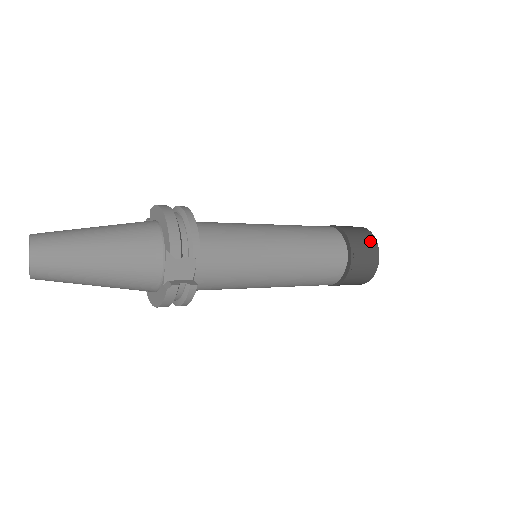
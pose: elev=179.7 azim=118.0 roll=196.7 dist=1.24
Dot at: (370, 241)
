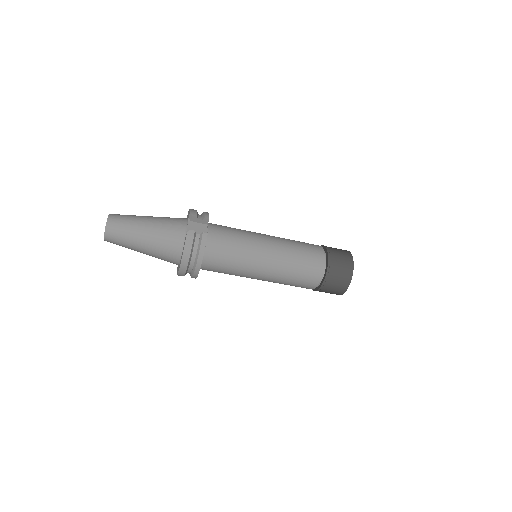
Dot at: (343, 250)
